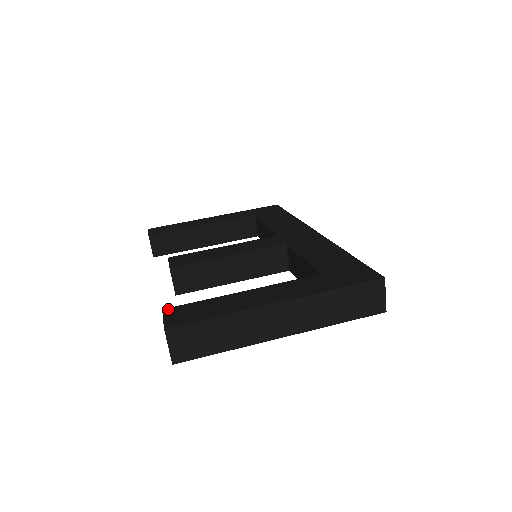
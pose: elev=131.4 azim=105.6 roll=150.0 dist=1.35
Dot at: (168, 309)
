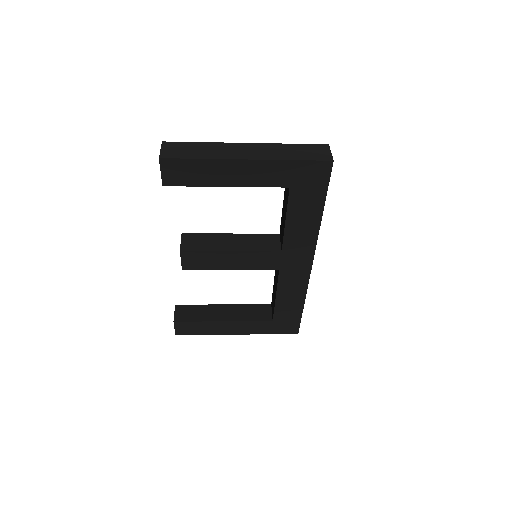
Dot at: occluded
